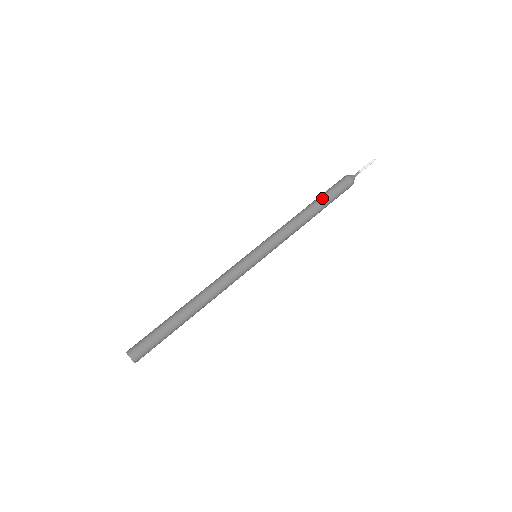
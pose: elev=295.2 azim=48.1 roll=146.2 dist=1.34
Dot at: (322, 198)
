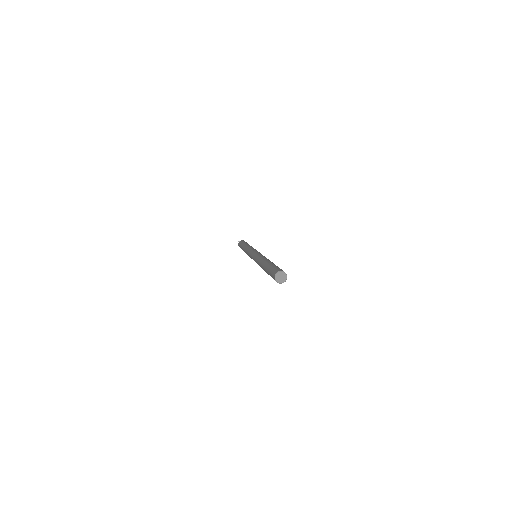
Dot at: (246, 243)
